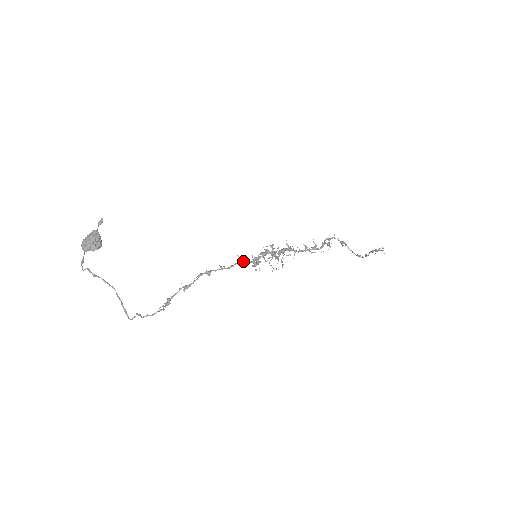
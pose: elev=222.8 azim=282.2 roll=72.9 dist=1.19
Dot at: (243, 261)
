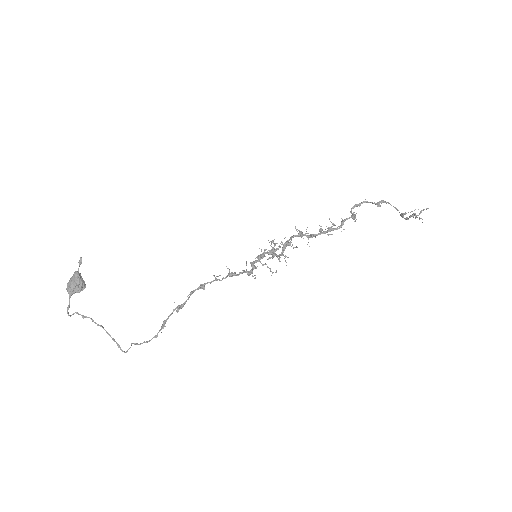
Dot at: (232, 274)
